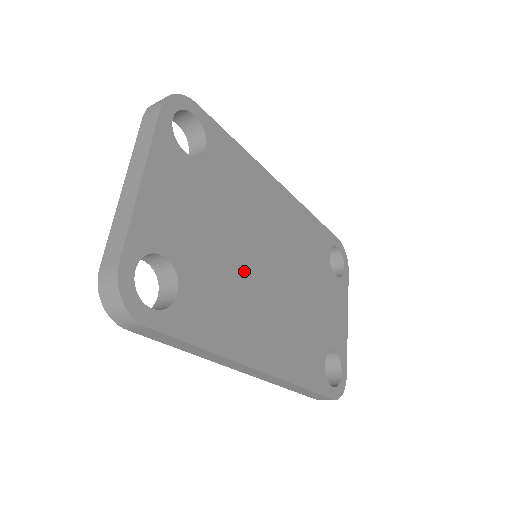
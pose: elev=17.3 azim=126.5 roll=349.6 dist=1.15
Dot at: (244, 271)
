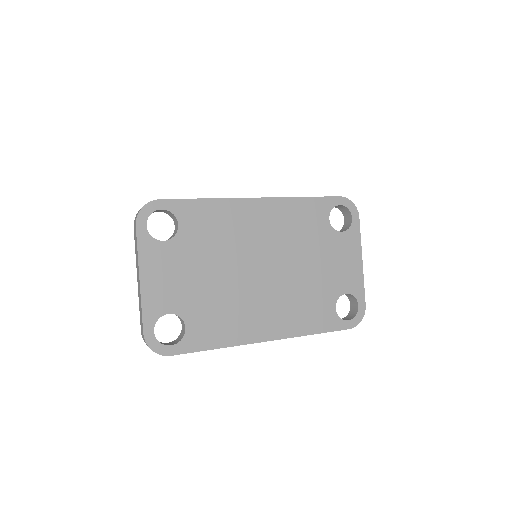
Dot at: (235, 287)
